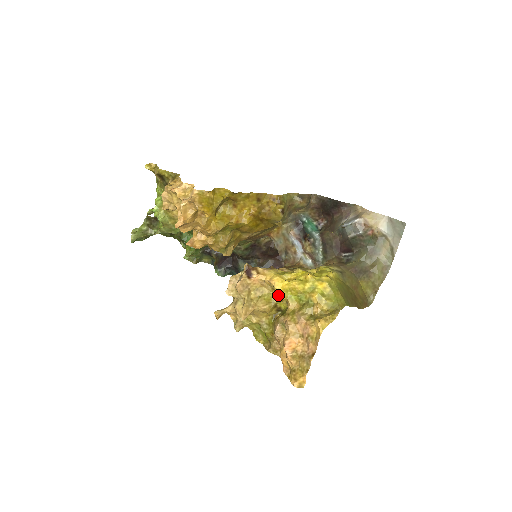
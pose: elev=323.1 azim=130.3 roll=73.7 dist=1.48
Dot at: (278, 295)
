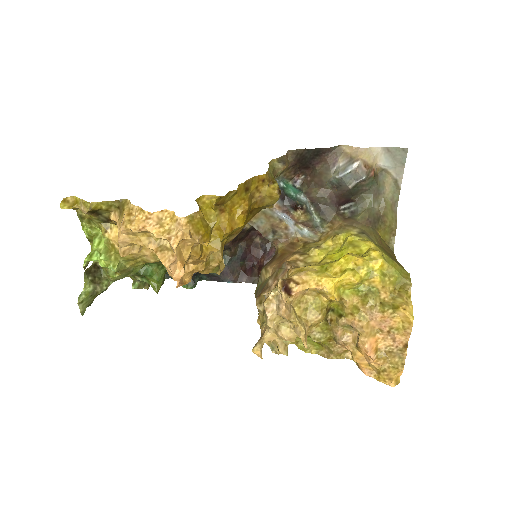
Dot at: (332, 298)
